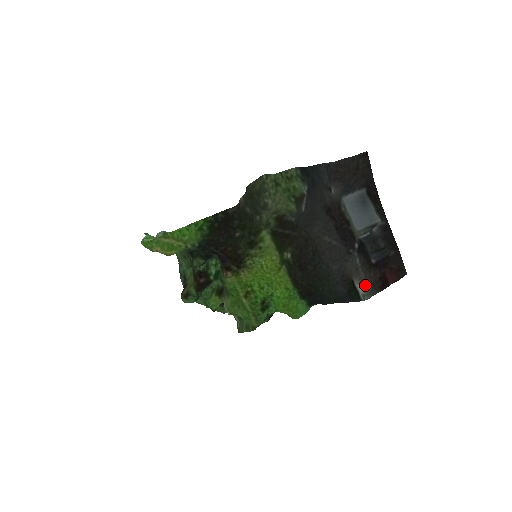
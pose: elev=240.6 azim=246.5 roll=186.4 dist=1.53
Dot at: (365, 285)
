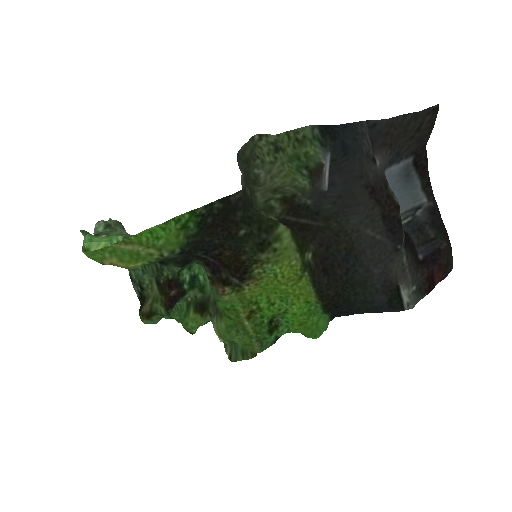
Dot at: (410, 290)
